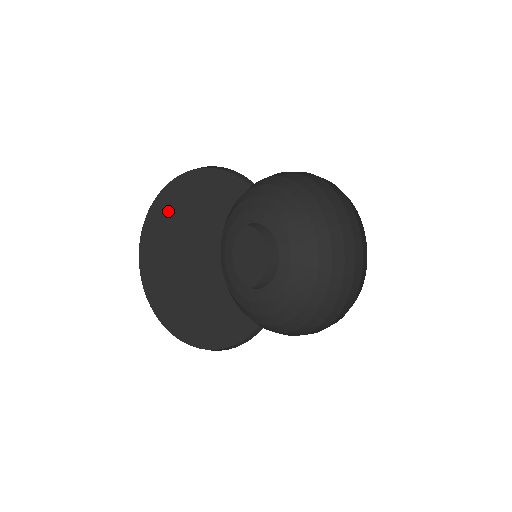
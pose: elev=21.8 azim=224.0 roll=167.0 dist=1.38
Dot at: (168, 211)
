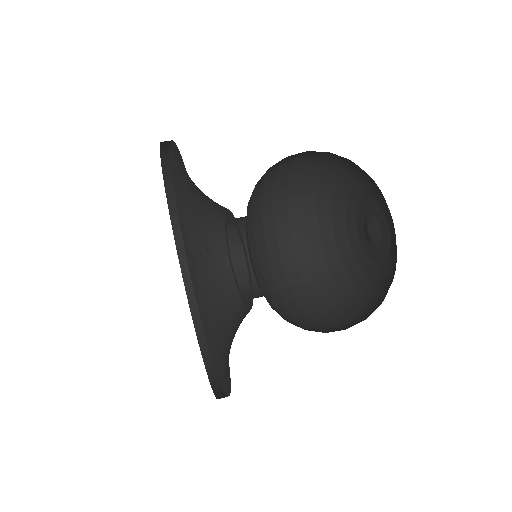
Dot at: occluded
